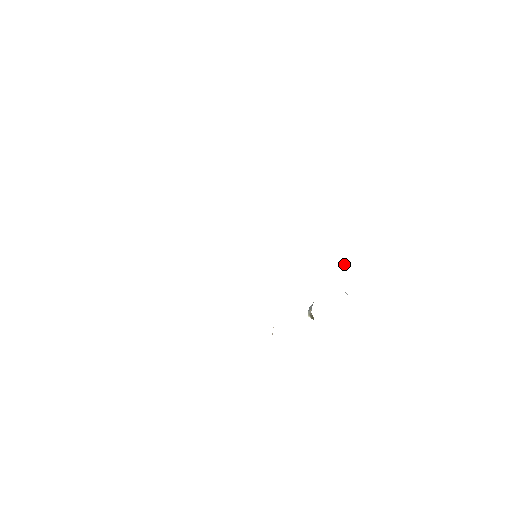
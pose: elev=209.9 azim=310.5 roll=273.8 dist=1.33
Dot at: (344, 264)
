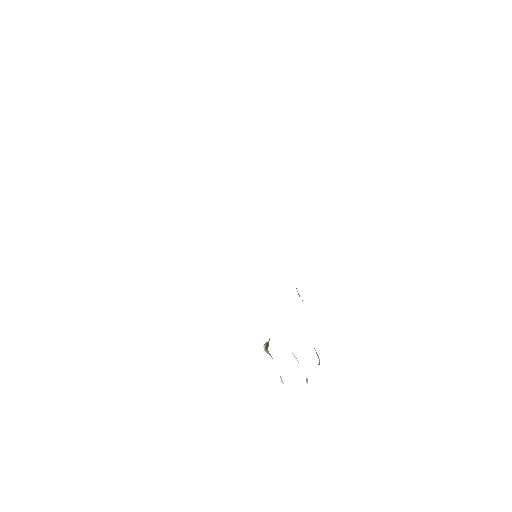
Dot at: (319, 363)
